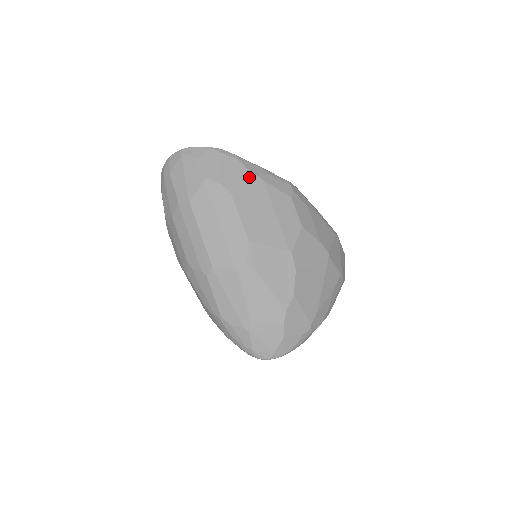
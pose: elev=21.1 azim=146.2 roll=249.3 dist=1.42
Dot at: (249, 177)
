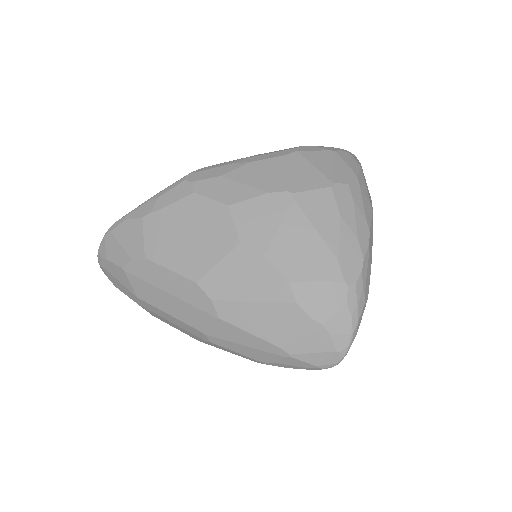
Dot at: (144, 224)
